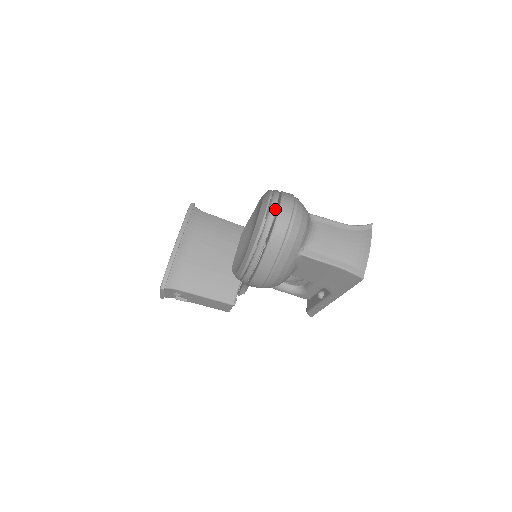
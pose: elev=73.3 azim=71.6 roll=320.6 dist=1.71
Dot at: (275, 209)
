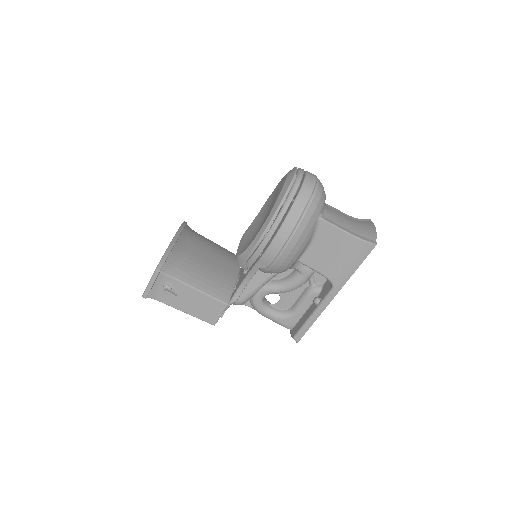
Dot at: (303, 171)
